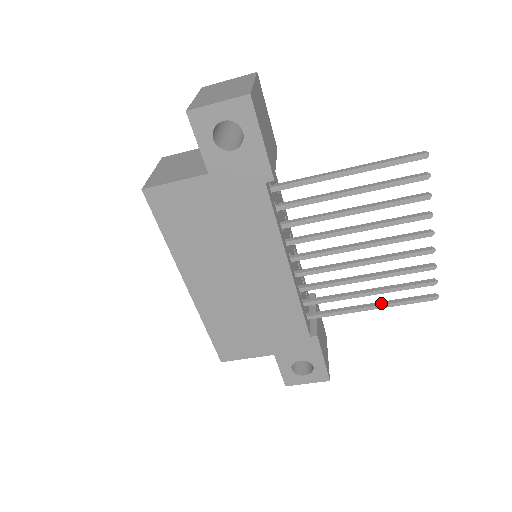
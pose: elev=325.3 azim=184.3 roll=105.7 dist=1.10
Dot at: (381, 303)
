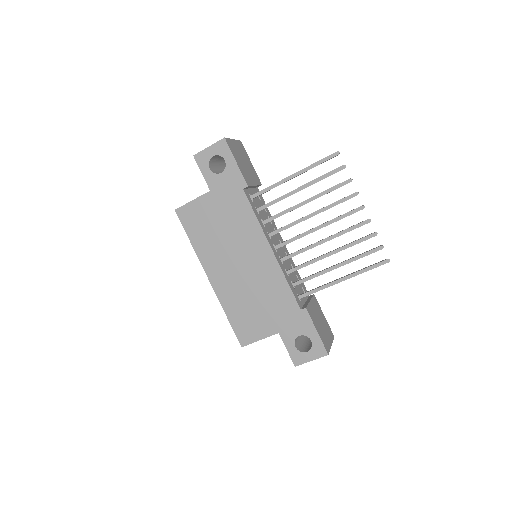
Dot at: (349, 274)
